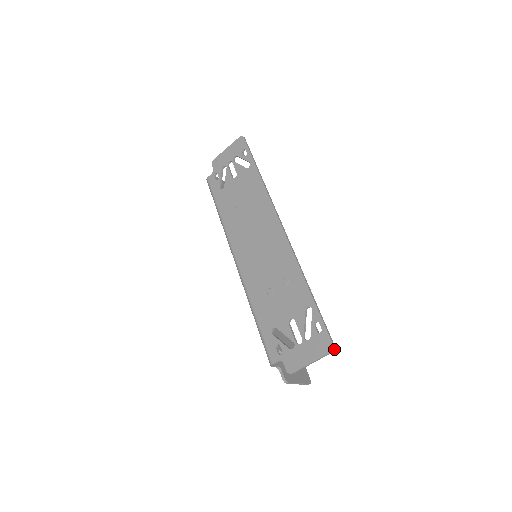
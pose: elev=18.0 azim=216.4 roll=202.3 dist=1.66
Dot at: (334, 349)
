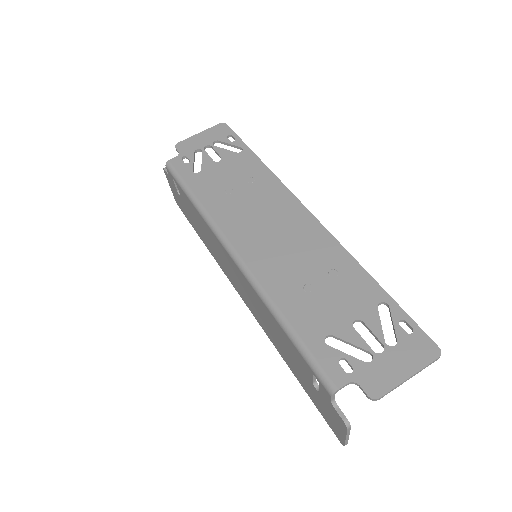
Dot at: (440, 354)
